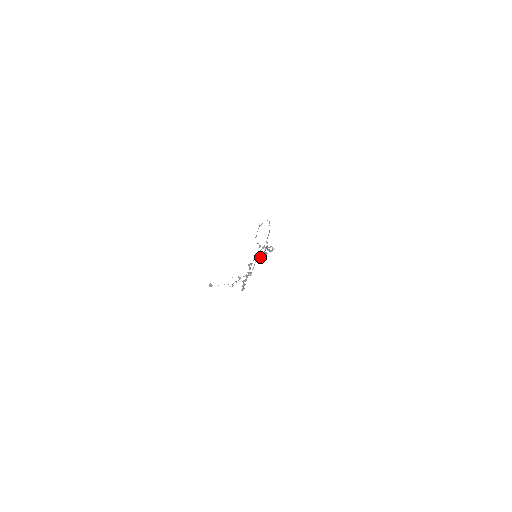
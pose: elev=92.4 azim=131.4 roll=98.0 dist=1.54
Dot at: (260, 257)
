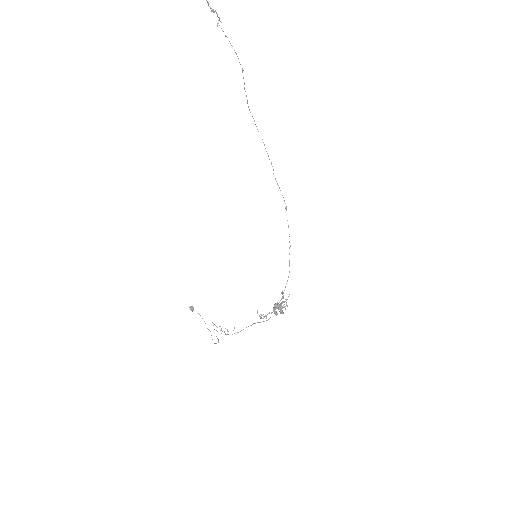
Dot at: occluded
